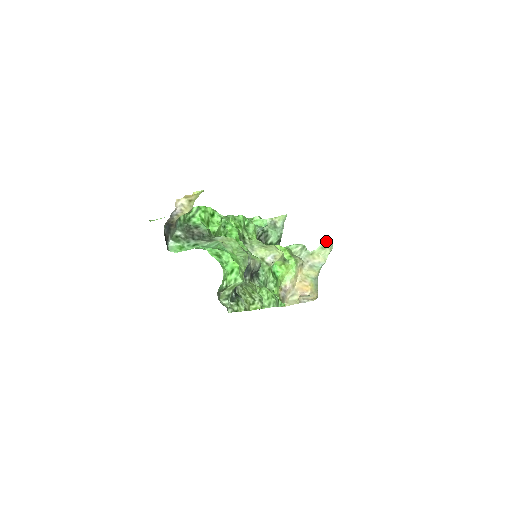
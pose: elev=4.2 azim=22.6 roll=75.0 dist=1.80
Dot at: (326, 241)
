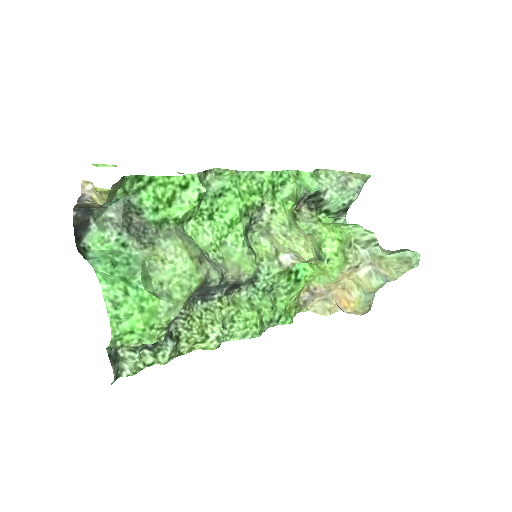
Dot at: (410, 251)
